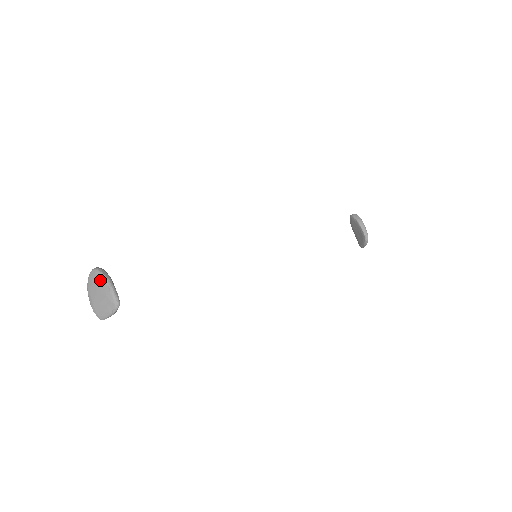
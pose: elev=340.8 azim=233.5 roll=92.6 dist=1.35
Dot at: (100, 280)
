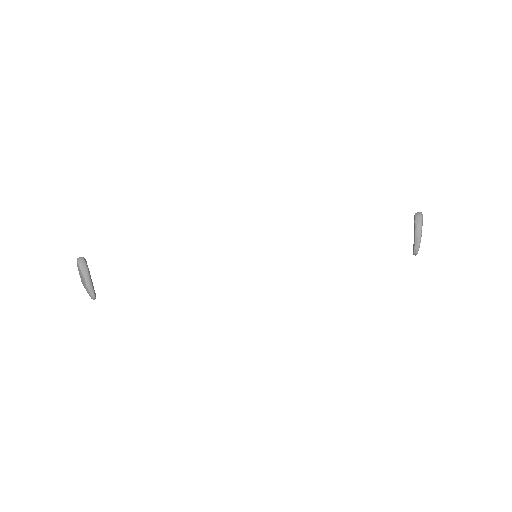
Dot at: (81, 274)
